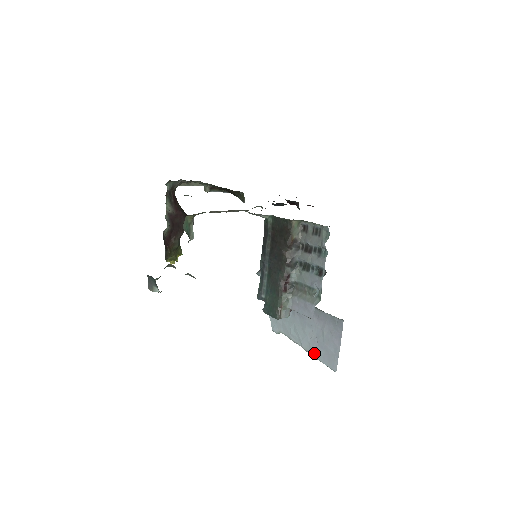
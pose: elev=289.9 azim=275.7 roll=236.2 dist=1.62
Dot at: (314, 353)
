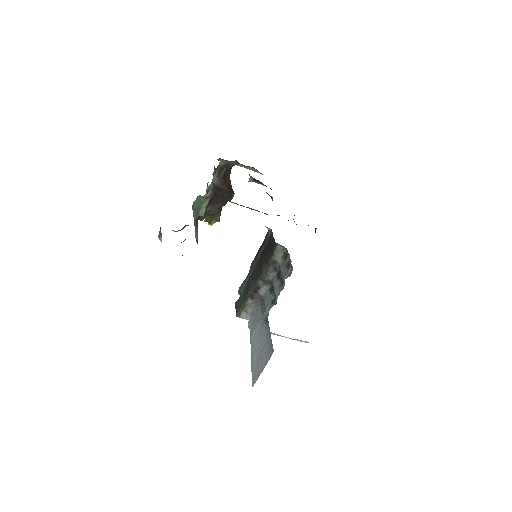
Dot at: (252, 361)
